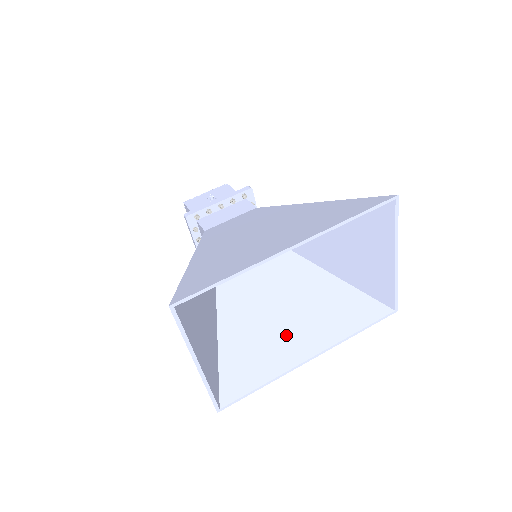
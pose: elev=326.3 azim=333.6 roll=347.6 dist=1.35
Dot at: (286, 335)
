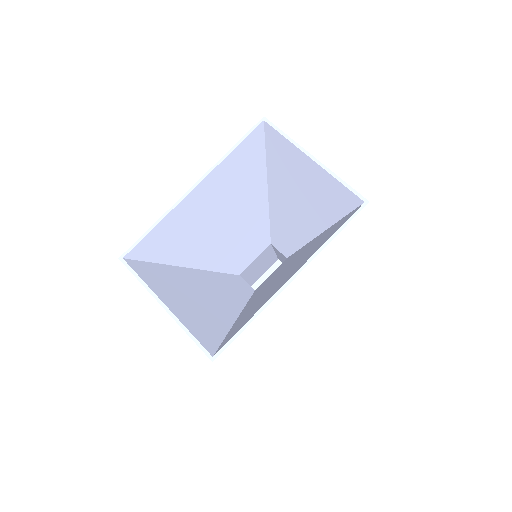
Dot at: occluded
